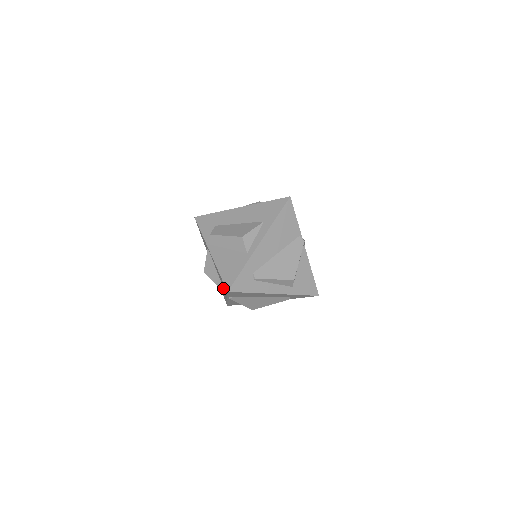
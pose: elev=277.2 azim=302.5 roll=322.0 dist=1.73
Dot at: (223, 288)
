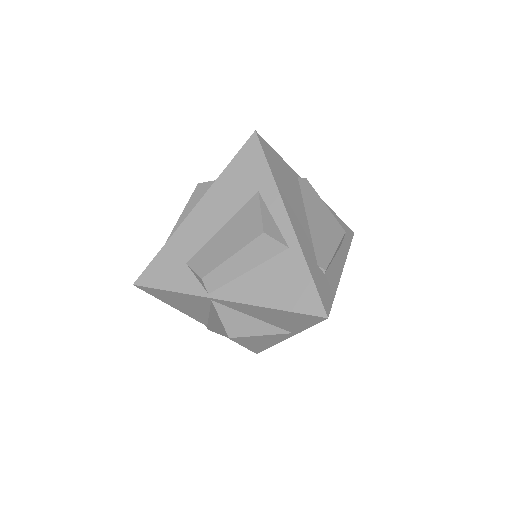
Dot at: (280, 329)
